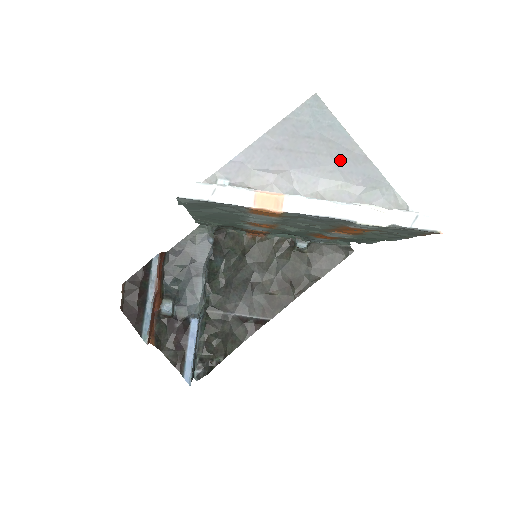
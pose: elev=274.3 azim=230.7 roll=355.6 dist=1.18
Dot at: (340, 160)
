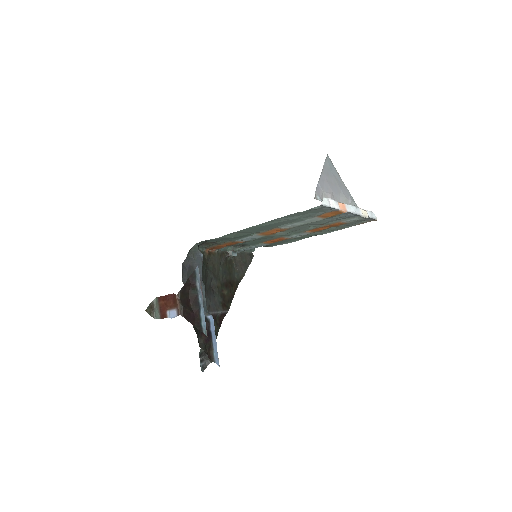
Dot at: (341, 188)
